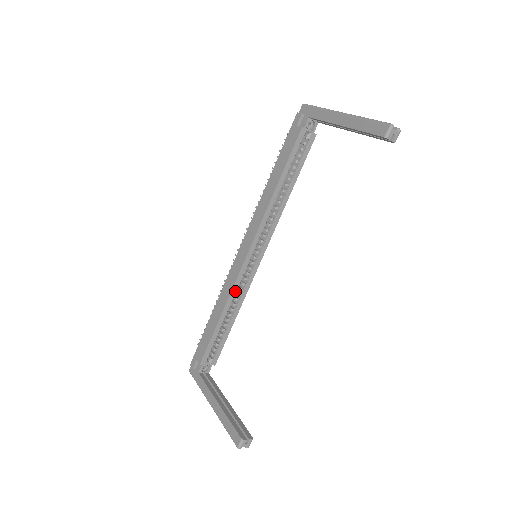
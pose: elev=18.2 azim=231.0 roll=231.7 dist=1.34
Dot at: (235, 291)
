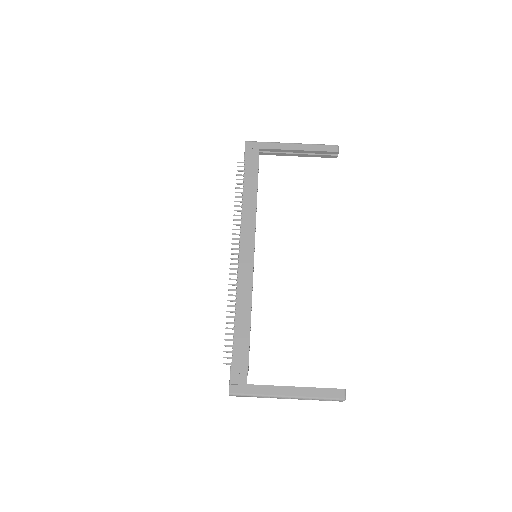
Dot at: occluded
